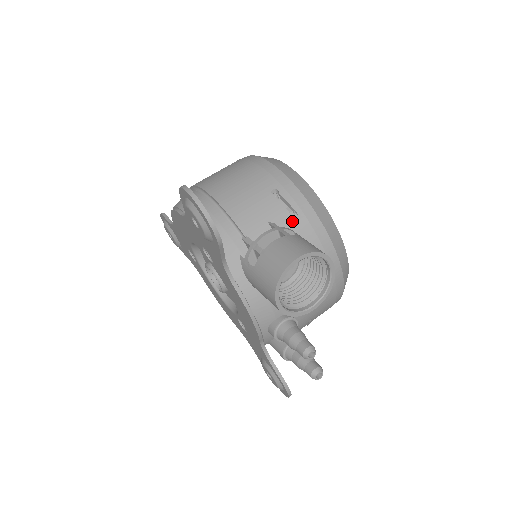
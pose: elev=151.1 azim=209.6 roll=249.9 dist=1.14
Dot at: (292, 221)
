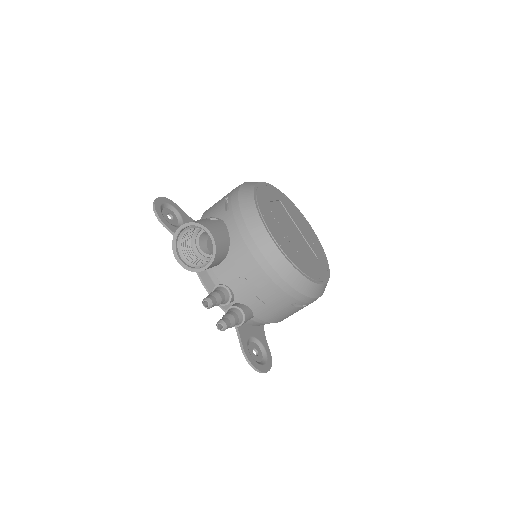
Dot at: (224, 214)
